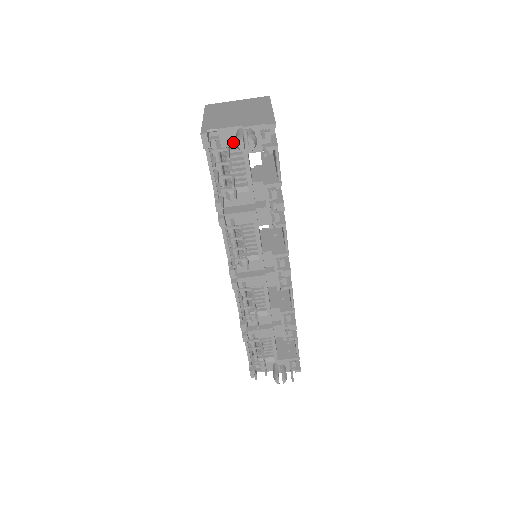
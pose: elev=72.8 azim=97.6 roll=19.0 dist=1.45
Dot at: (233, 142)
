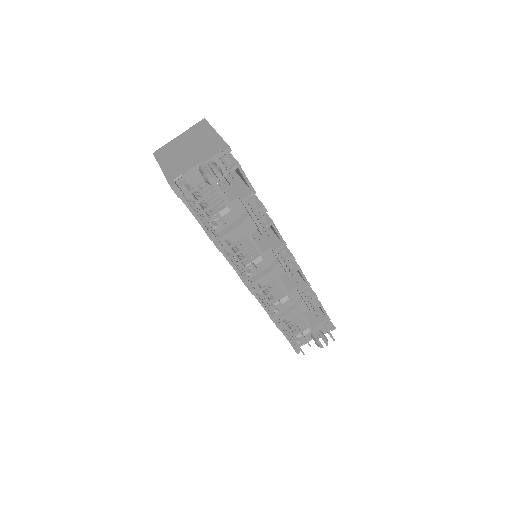
Dot at: (200, 179)
